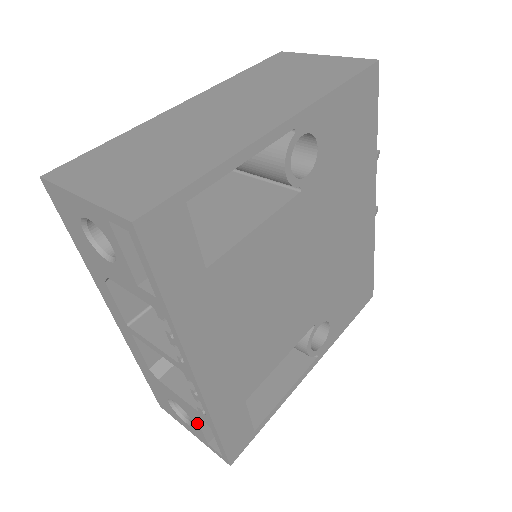
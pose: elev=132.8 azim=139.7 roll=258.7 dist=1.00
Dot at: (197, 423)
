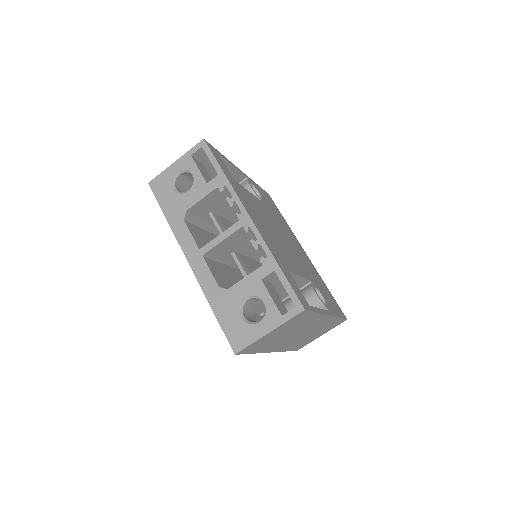
Dot at: (266, 292)
